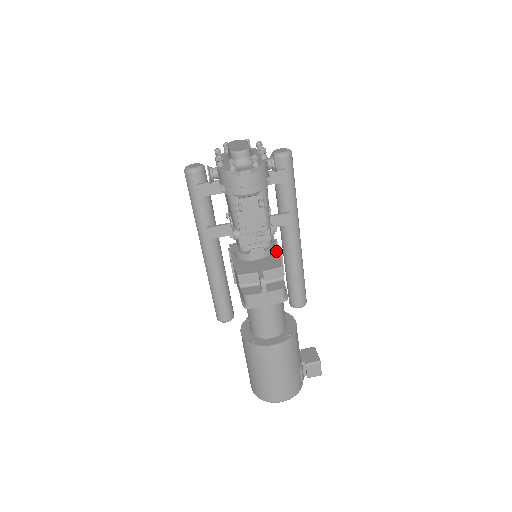
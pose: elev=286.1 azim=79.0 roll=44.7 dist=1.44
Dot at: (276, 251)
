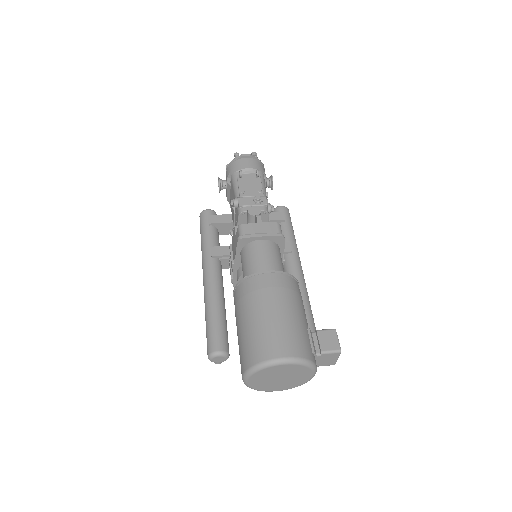
Dot at: occluded
